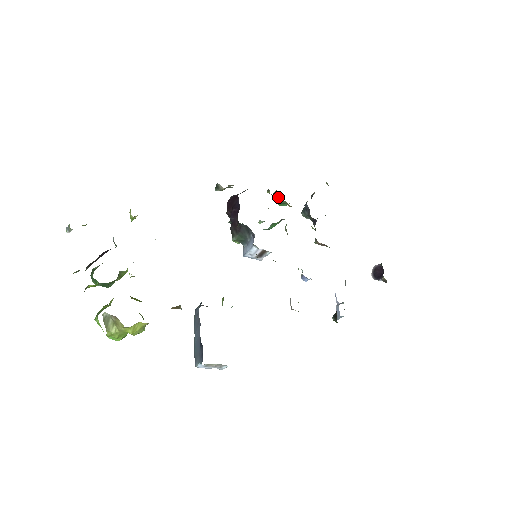
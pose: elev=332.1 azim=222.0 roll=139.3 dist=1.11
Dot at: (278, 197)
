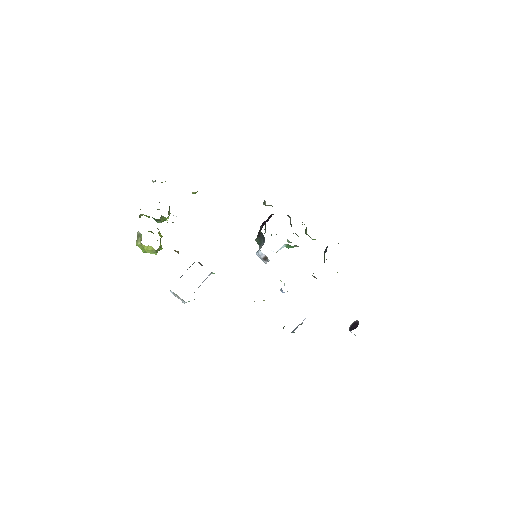
Dot at: (306, 230)
